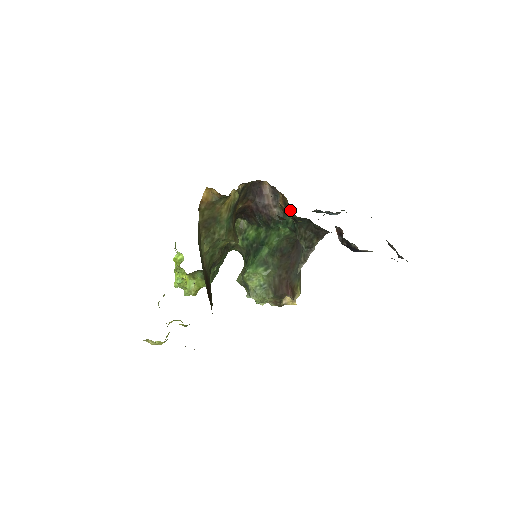
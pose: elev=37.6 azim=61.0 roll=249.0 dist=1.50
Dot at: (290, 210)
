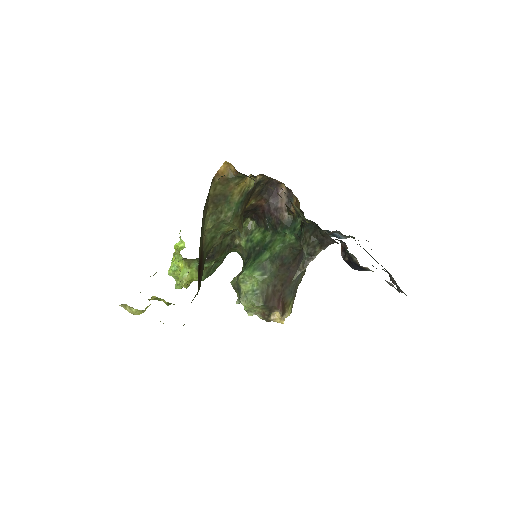
Dot at: occluded
